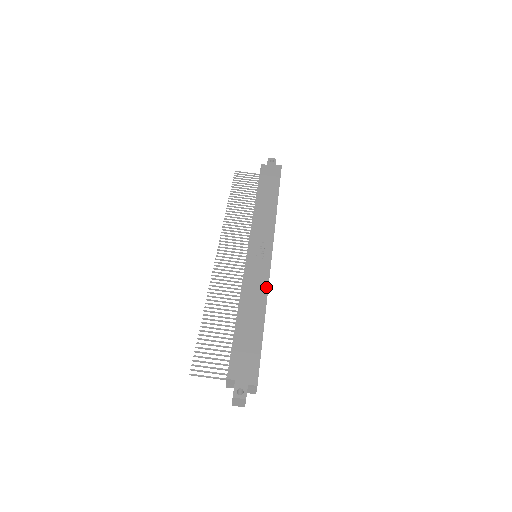
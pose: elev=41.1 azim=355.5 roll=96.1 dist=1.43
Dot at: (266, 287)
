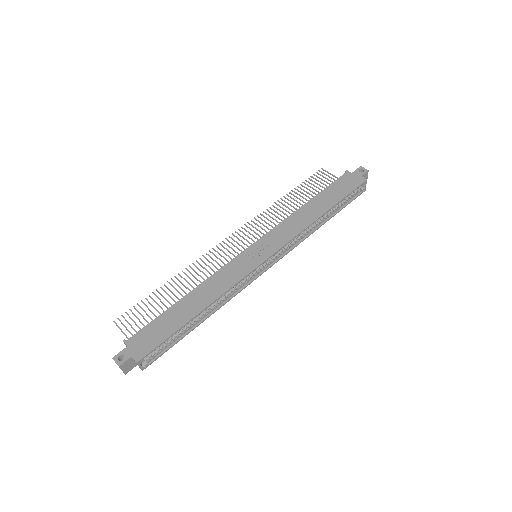
Dot at: (228, 287)
